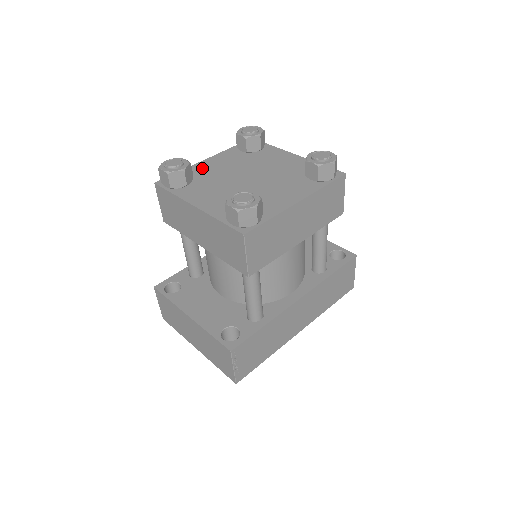
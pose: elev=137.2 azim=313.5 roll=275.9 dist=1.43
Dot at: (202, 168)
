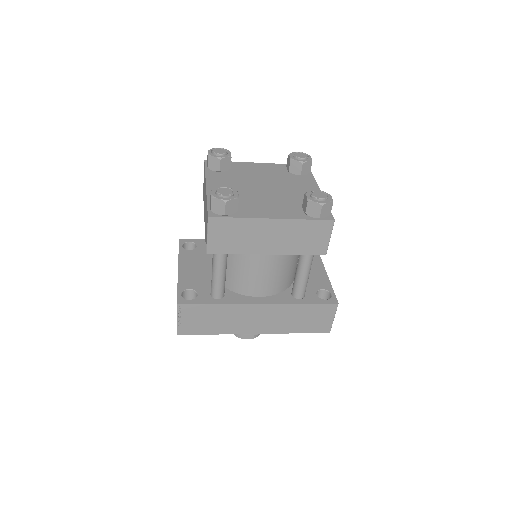
Dot at: (245, 167)
